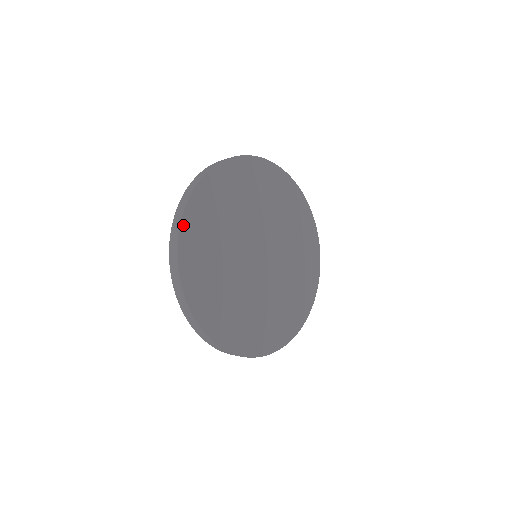
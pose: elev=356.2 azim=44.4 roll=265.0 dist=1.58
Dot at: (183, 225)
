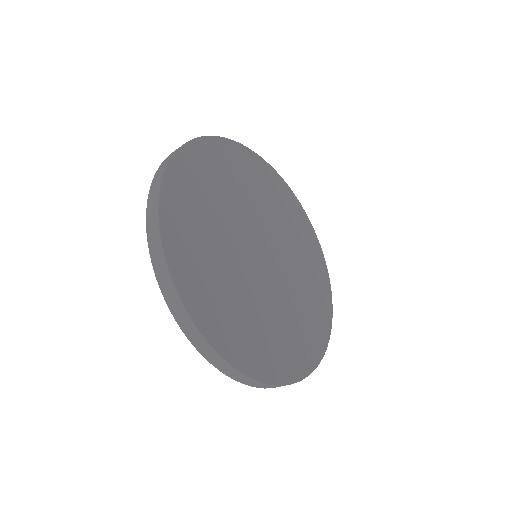
Dot at: (220, 350)
